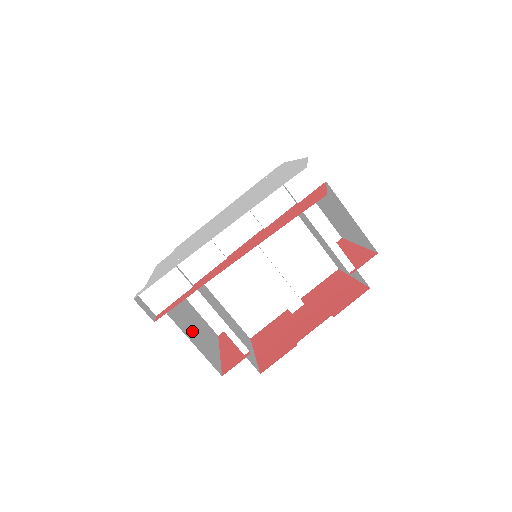
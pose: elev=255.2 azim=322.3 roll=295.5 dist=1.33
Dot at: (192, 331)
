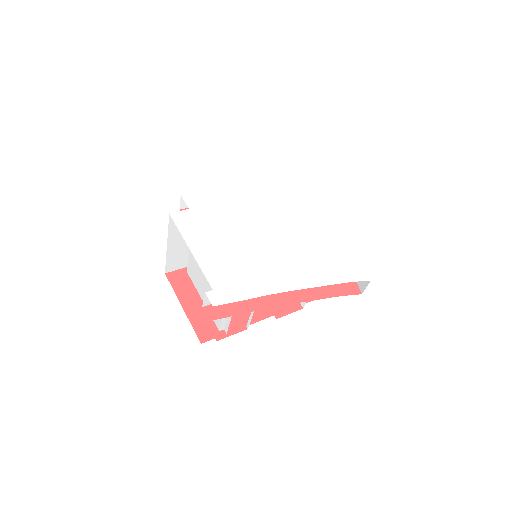
Dot at: occluded
